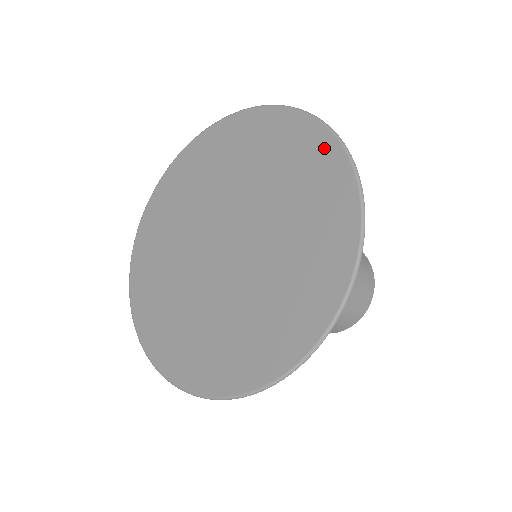
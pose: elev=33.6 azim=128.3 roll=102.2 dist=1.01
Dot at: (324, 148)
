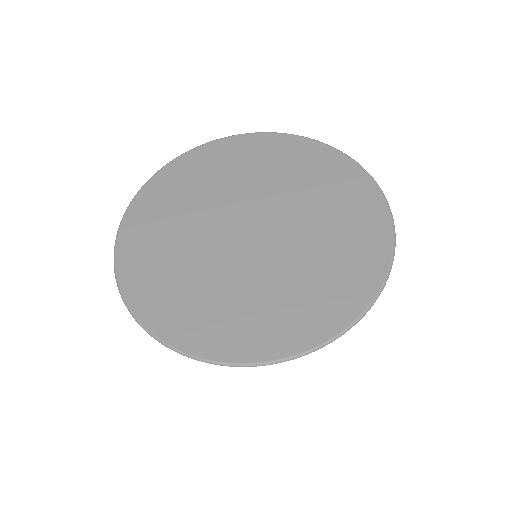
Dot at: (354, 174)
